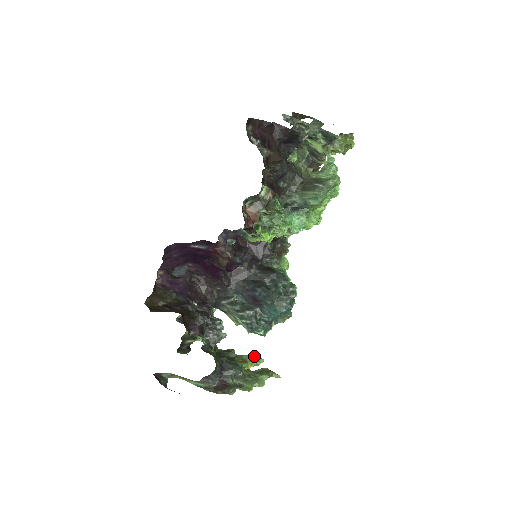
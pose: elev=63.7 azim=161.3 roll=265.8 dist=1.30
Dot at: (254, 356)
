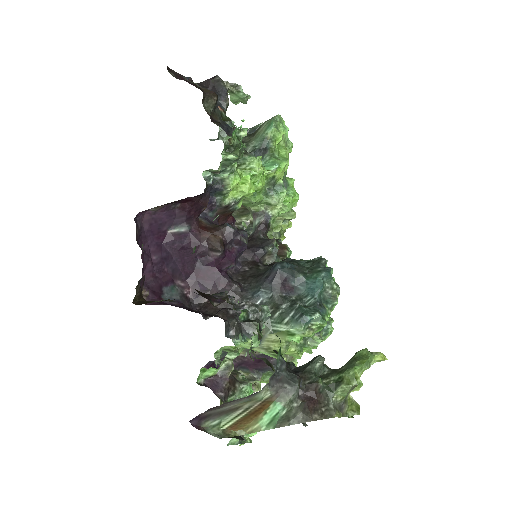
Dot at: occluded
